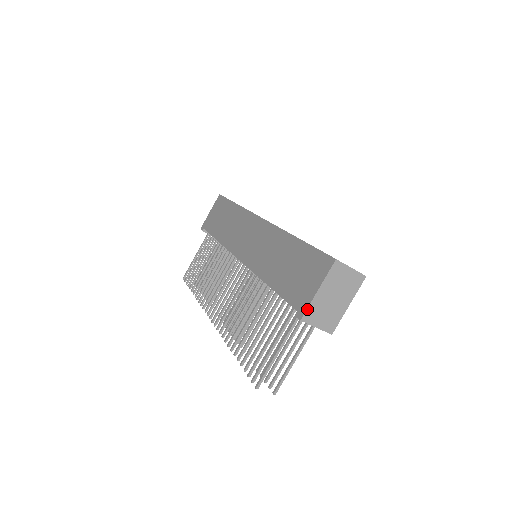
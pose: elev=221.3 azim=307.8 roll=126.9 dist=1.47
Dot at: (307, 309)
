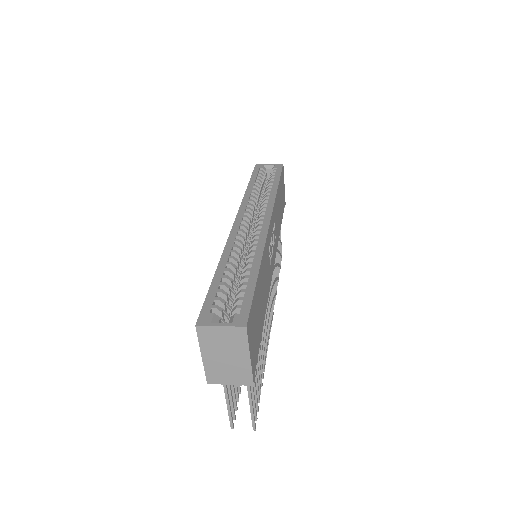
Dot at: (205, 373)
